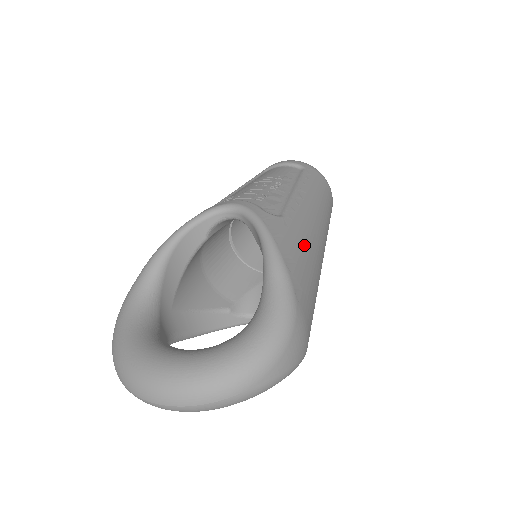
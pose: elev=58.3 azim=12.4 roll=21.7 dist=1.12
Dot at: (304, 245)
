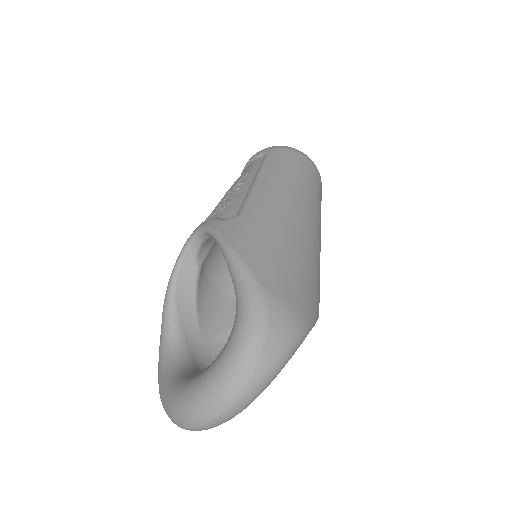
Dot at: (267, 229)
